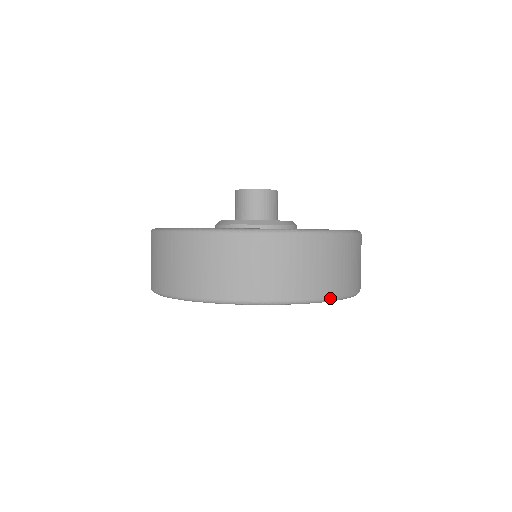
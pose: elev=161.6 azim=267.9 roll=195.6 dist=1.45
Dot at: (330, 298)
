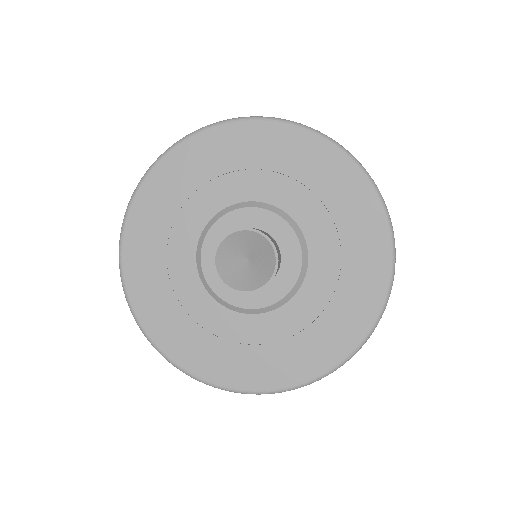
Dot at: occluded
